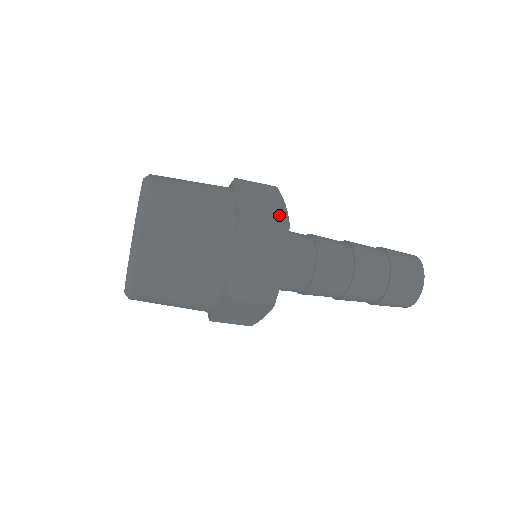
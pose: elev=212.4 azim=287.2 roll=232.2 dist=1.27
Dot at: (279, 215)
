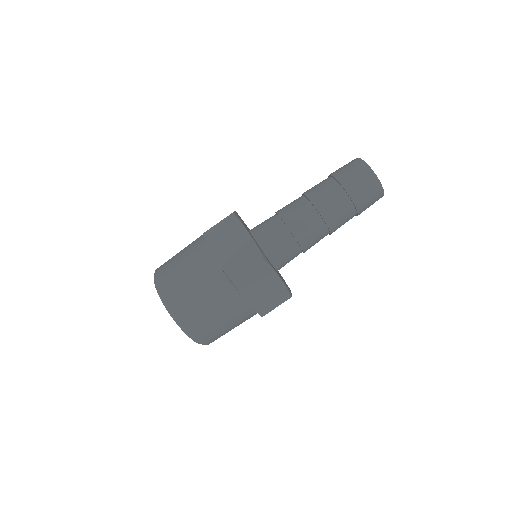
Dot at: occluded
